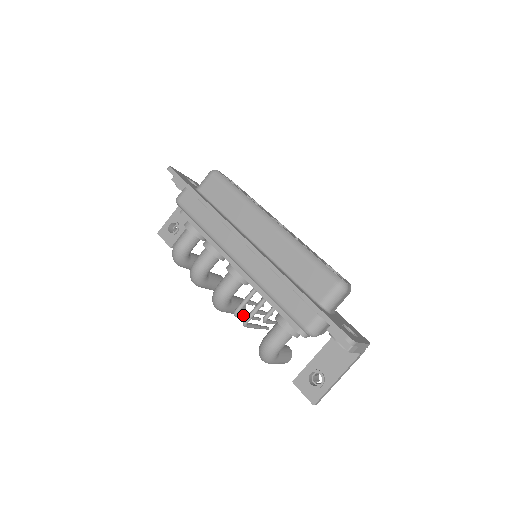
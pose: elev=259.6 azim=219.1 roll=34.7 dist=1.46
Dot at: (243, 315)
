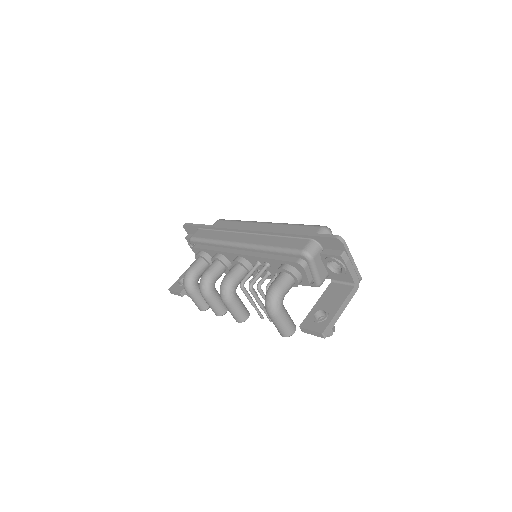
Dot at: (248, 293)
